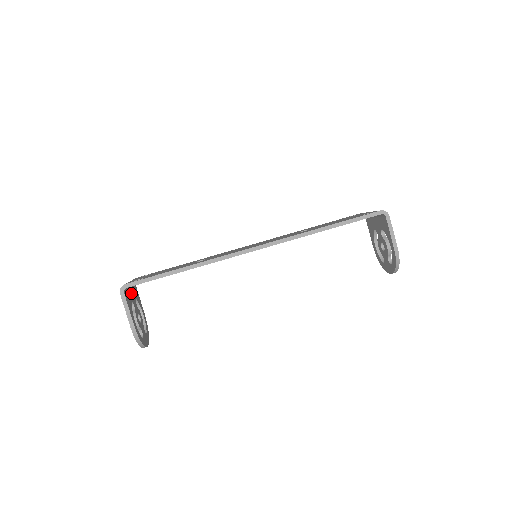
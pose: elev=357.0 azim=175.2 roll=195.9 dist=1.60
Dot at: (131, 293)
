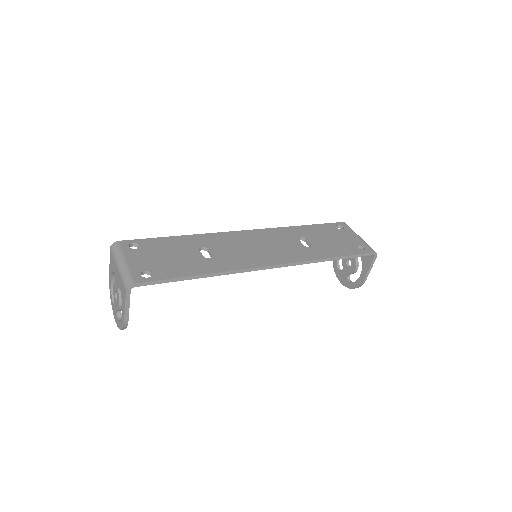
Dot at: occluded
